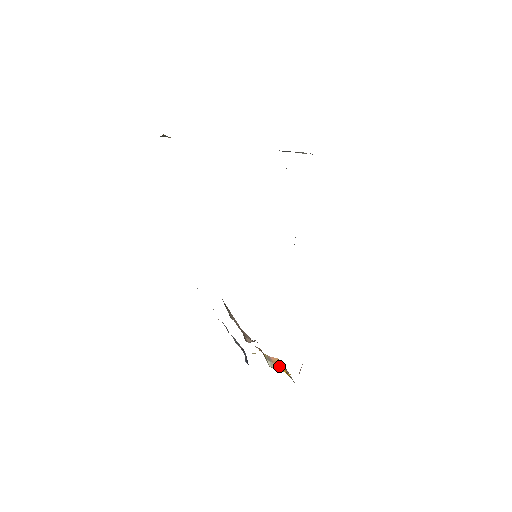
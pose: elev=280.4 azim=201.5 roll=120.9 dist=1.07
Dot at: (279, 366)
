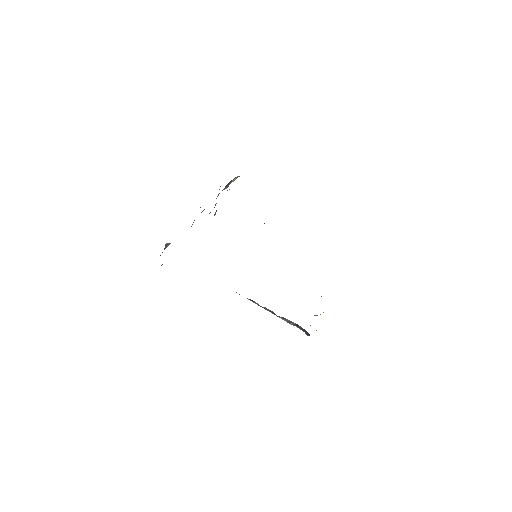
Dot at: (323, 312)
